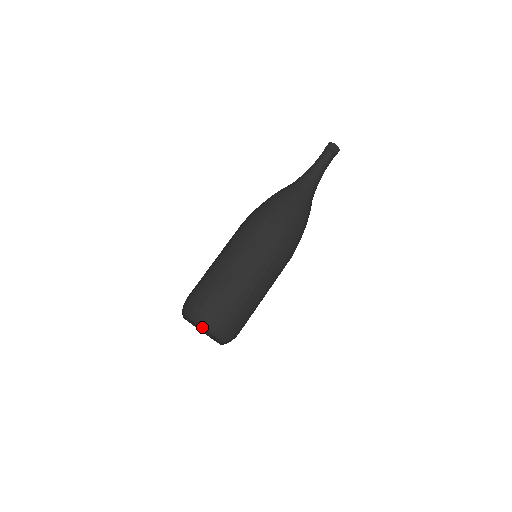
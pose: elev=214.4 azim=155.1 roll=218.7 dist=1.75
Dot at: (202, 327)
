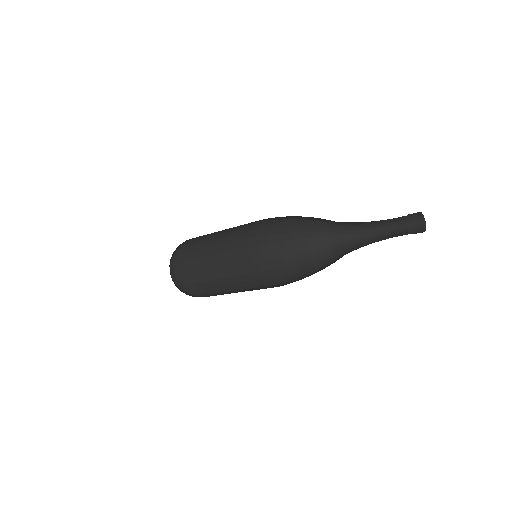
Dot at: occluded
